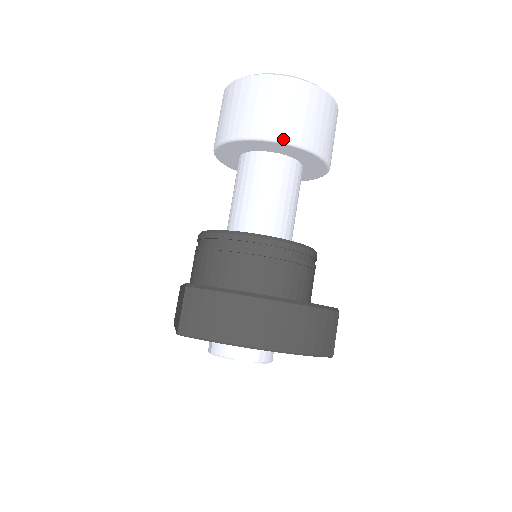
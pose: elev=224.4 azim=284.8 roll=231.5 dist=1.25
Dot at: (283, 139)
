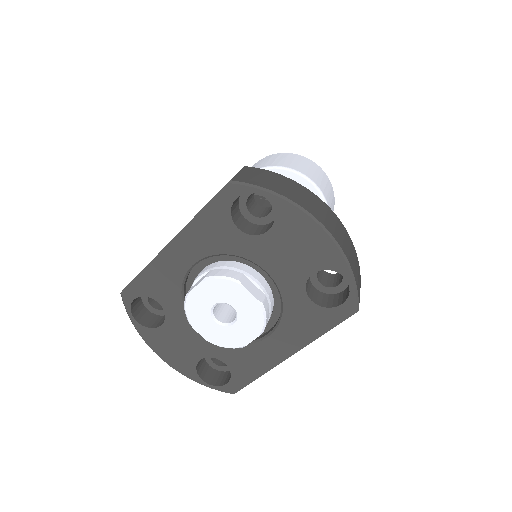
Dot at: (313, 181)
